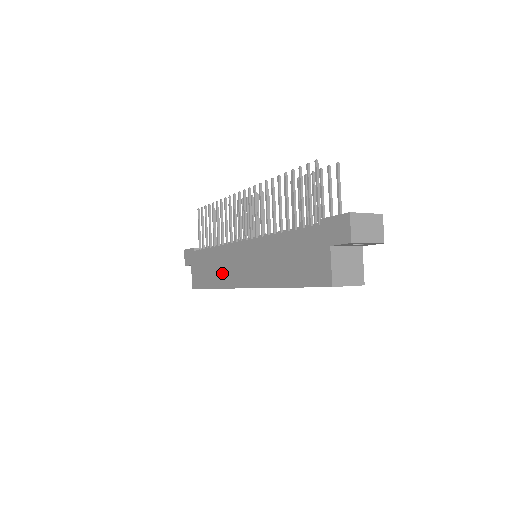
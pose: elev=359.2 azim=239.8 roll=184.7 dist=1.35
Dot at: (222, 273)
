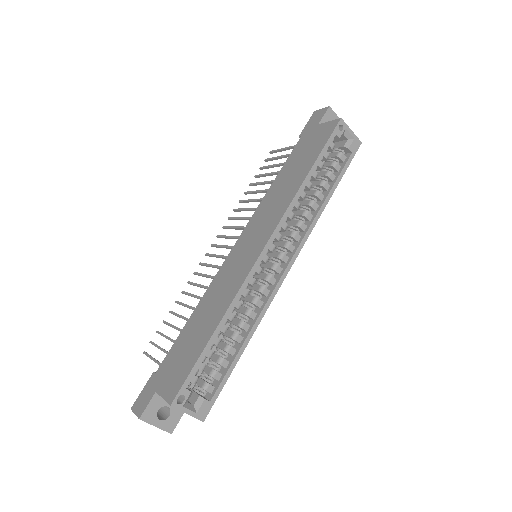
Dot at: (223, 295)
